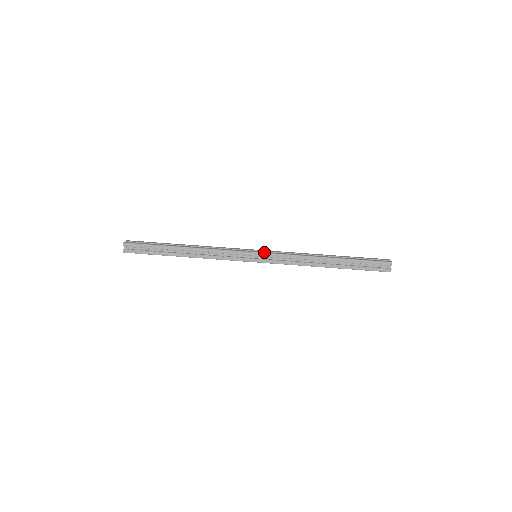
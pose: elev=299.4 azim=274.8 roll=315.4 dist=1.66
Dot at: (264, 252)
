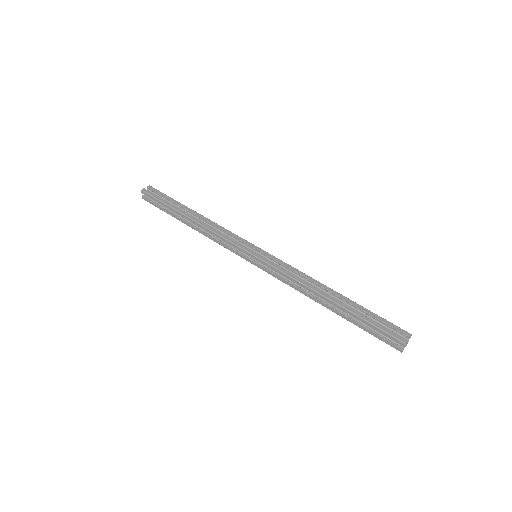
Dot at: (261, 258)
